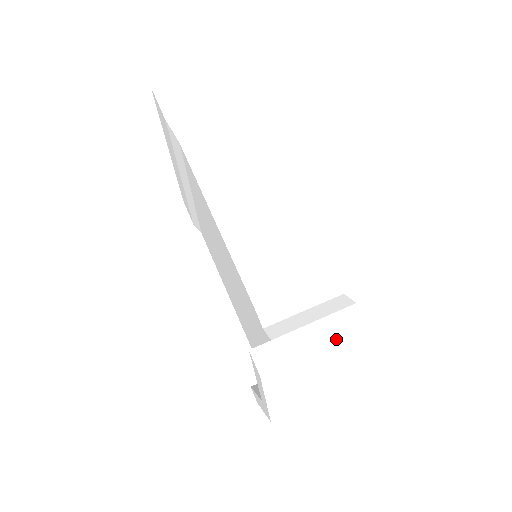
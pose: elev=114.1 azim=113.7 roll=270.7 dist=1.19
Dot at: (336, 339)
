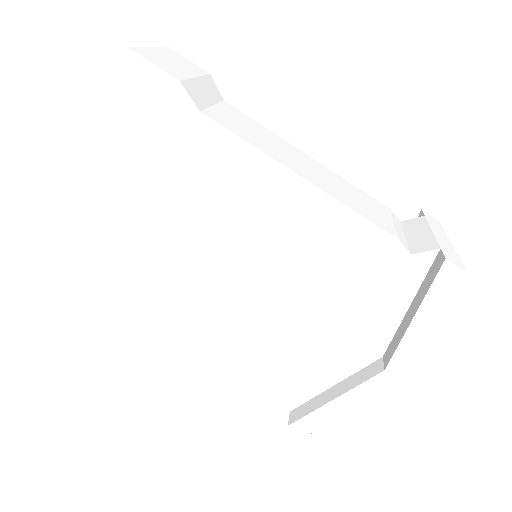
Dot at: (448, 238)
